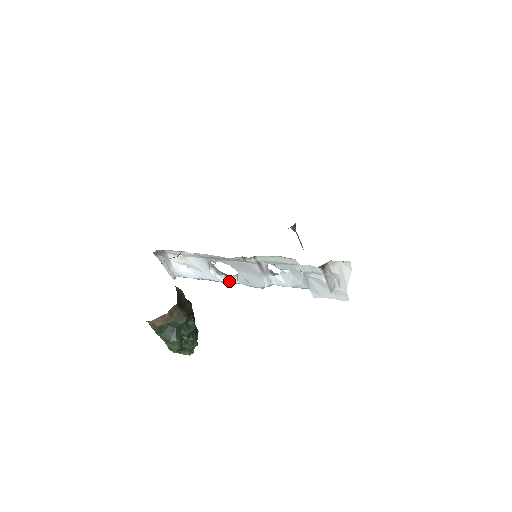
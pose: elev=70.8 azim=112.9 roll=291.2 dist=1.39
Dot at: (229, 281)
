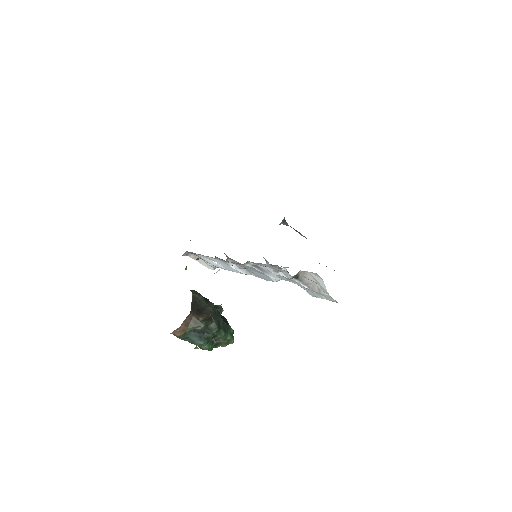
Dot at: (250, 274)
